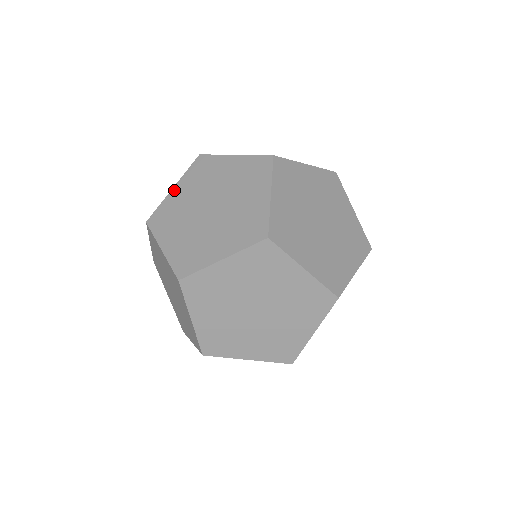
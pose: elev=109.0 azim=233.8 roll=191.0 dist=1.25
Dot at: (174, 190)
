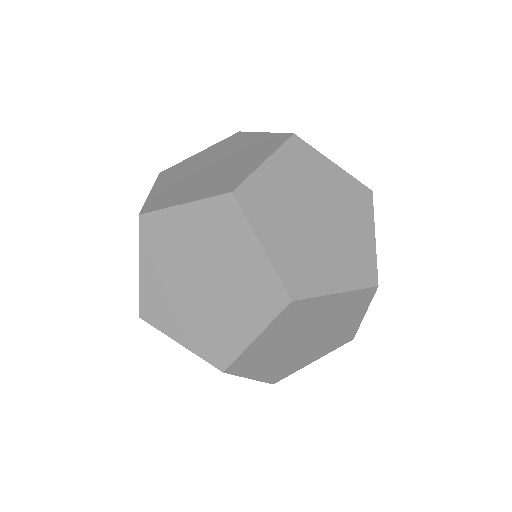
Dot at: (142, 271)
